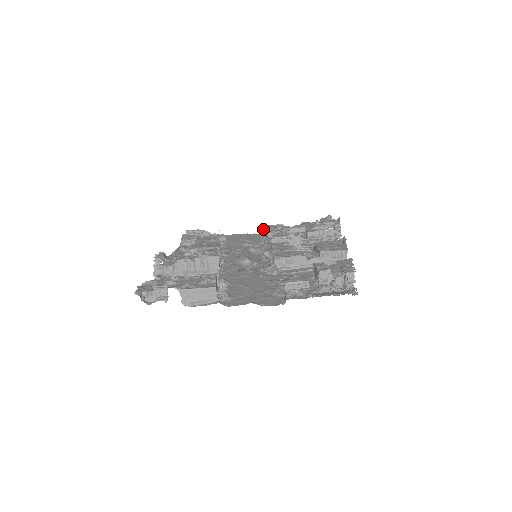
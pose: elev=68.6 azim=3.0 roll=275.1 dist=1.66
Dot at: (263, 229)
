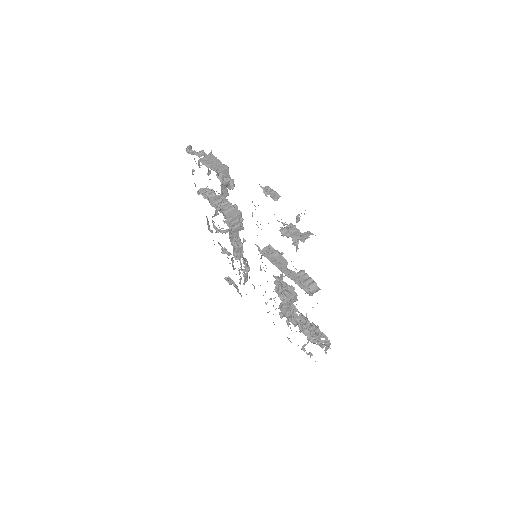
Dot at: occluded
